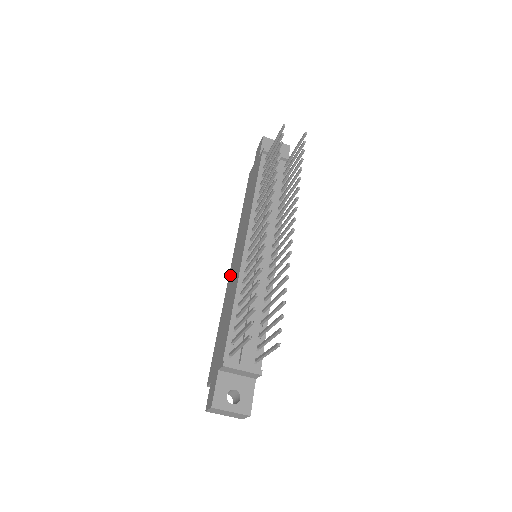
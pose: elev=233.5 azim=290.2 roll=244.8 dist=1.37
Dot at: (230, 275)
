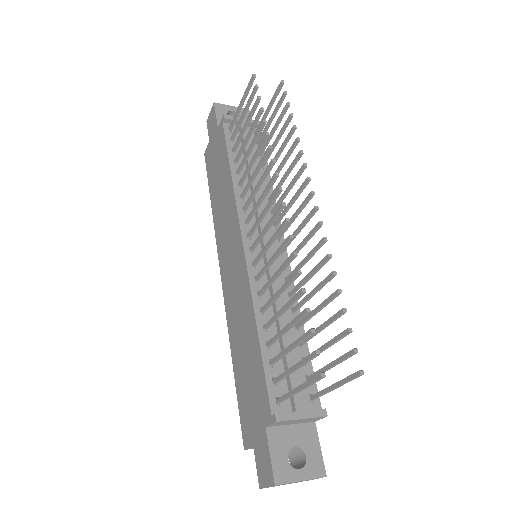
Dot at: (226, 289)
